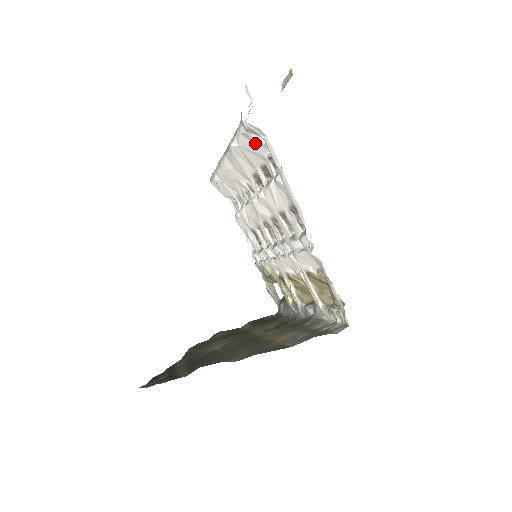
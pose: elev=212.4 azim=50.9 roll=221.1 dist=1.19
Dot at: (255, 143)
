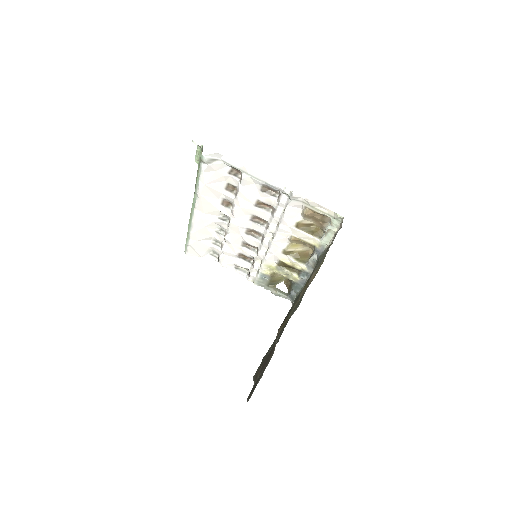
Dot at: (216, 169)
